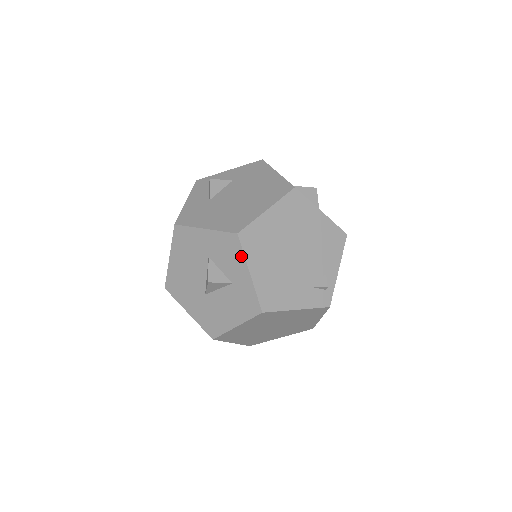
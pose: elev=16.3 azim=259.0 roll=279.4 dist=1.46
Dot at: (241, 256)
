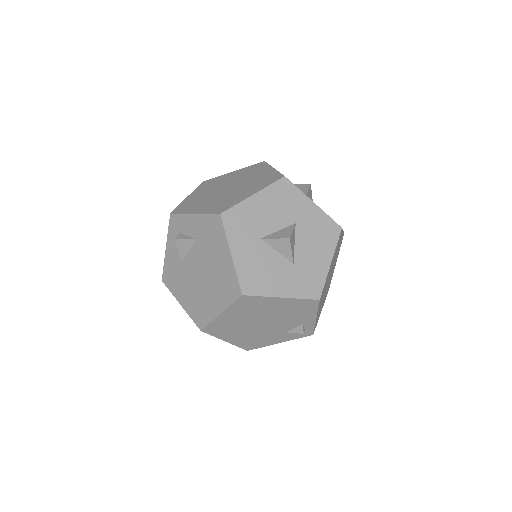
Dot at: occluded
